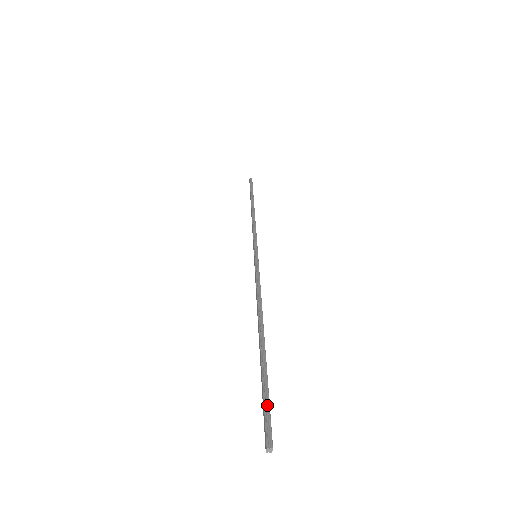
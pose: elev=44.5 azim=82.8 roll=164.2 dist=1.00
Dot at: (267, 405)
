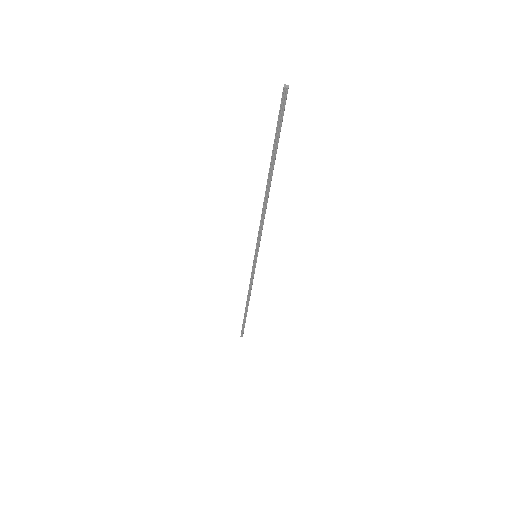
Dot at: (281, 119)
